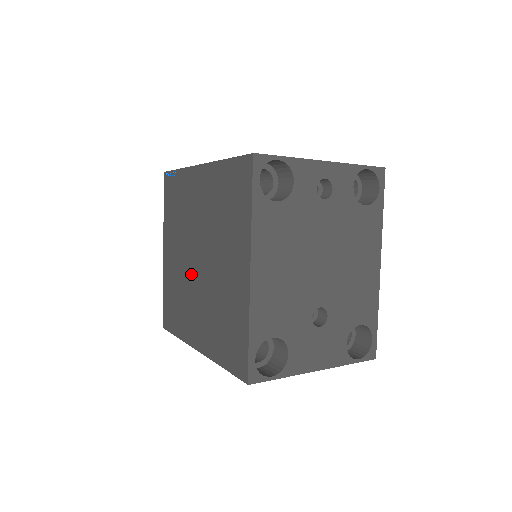
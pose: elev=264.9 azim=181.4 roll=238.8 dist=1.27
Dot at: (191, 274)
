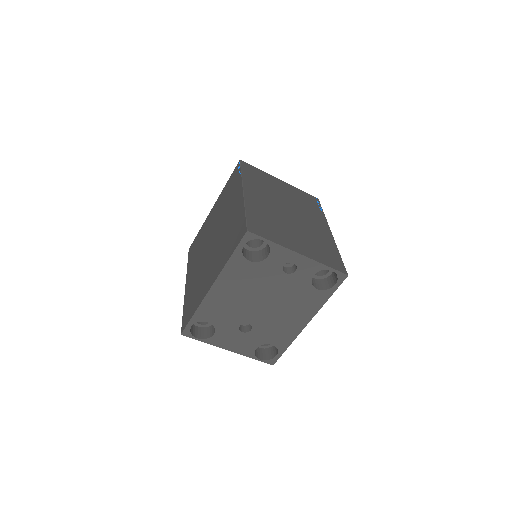
Dot at: (207, 244)
